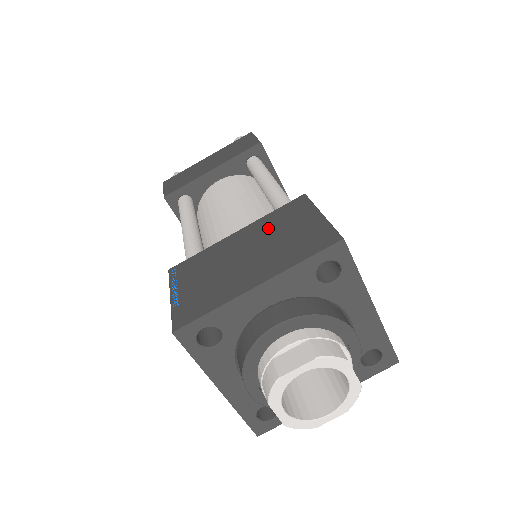
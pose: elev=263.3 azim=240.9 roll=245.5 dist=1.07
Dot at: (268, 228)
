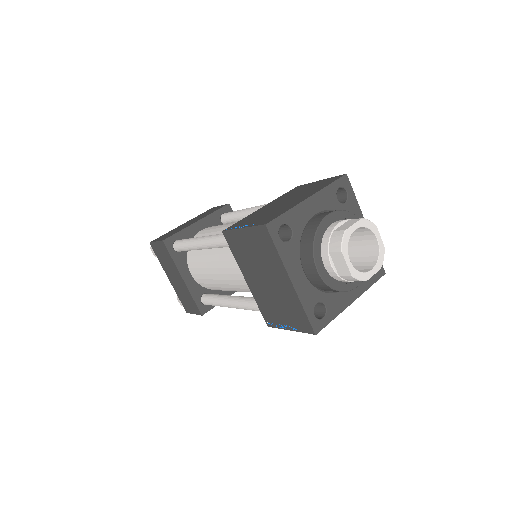
Dot at: (287, 196)
